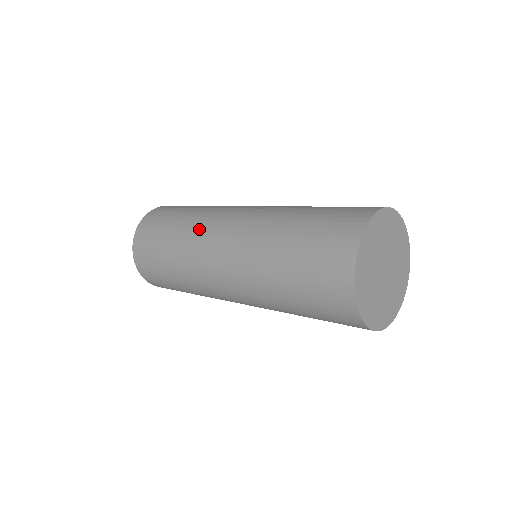
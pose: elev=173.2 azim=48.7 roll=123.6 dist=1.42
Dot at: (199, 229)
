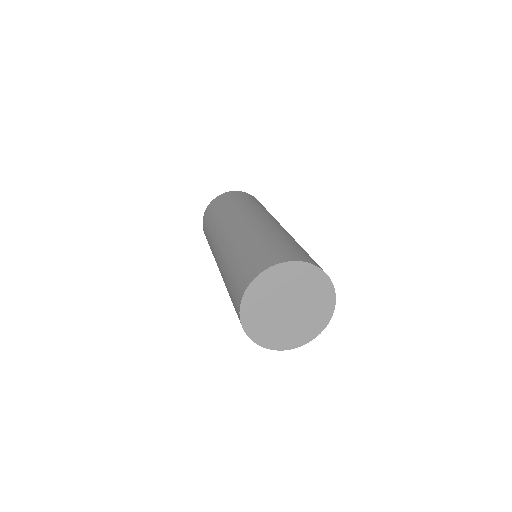
Dot at: (213, 239)
